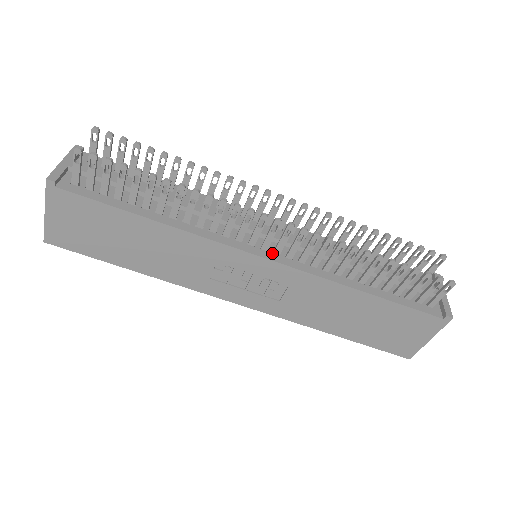
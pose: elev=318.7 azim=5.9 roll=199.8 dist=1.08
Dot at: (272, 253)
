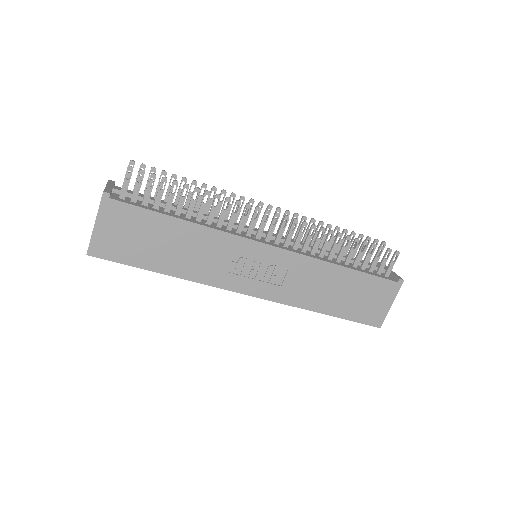
Dot at: (273, 244)
